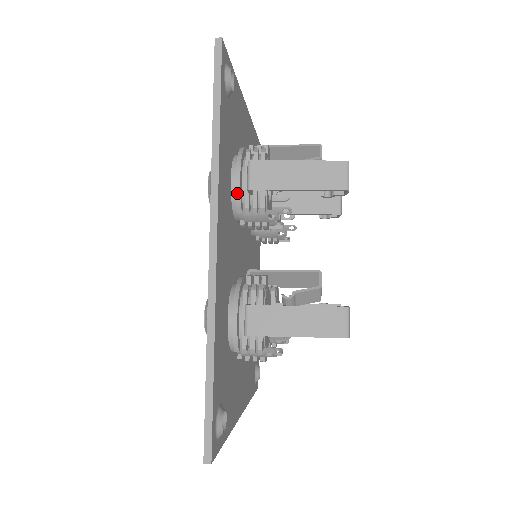
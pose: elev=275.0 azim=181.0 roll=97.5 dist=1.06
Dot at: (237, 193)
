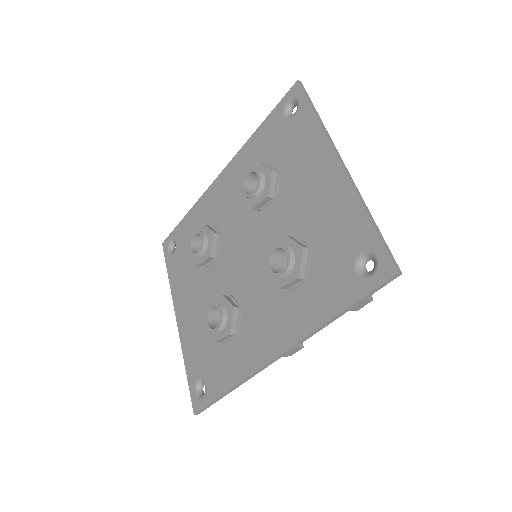
Dot at: occluded
